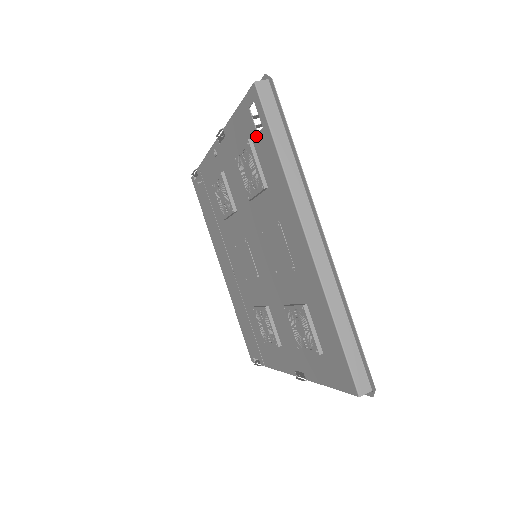
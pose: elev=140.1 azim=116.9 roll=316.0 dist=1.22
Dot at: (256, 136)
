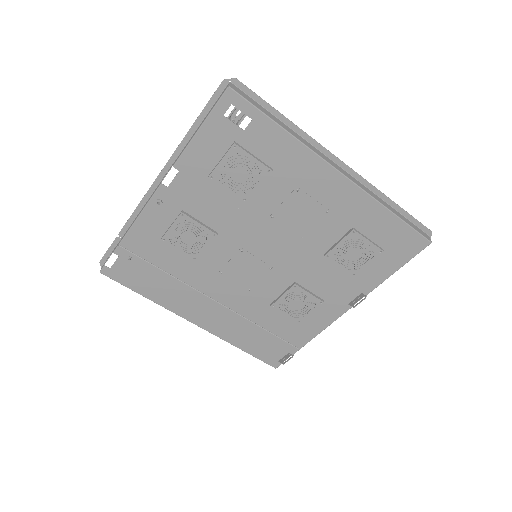
Dot at: (242, 134)
